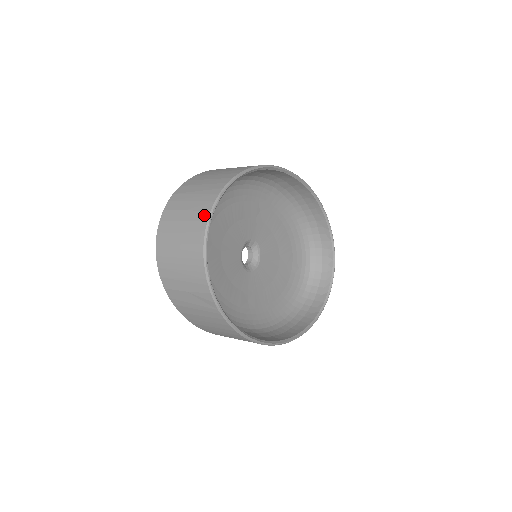
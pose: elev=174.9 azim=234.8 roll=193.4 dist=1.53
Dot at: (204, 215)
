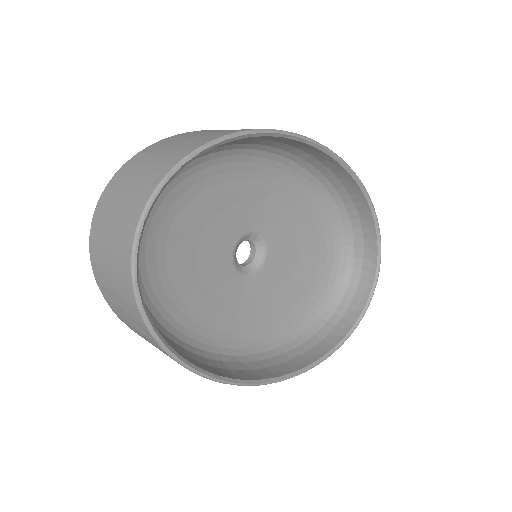
Dot at: (140, 204)
